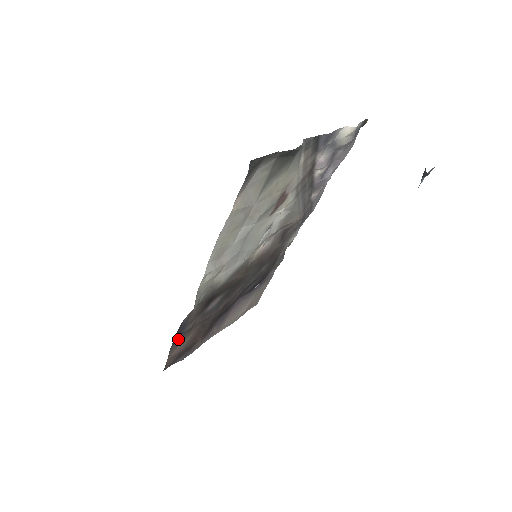
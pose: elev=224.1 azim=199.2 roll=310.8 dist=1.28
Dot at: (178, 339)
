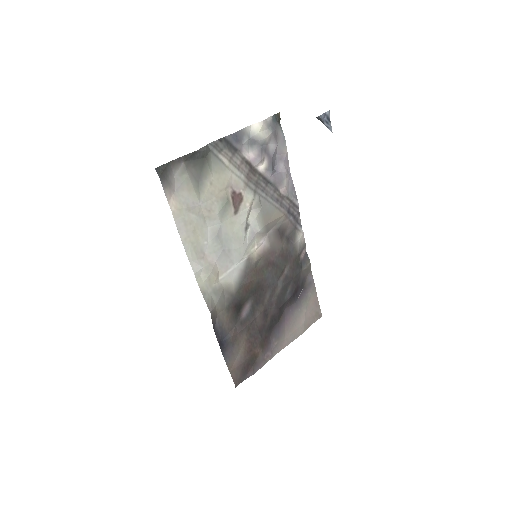
Dot at: (228, 349)
